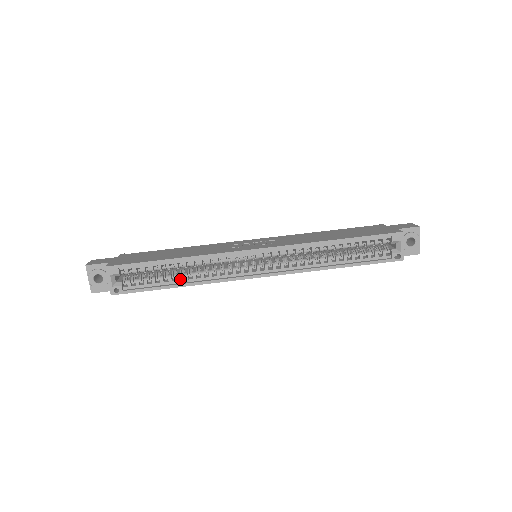
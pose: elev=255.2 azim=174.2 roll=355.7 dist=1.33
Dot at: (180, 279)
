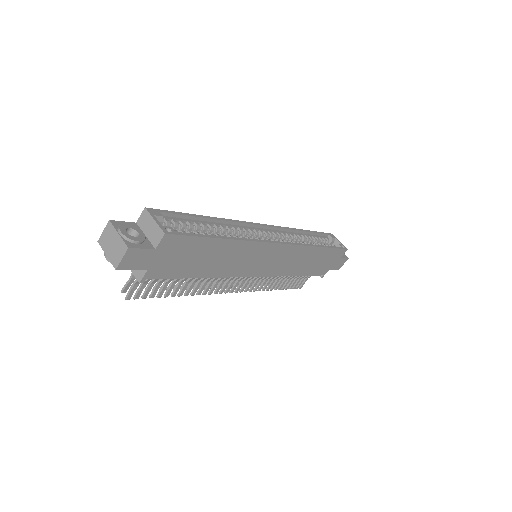
Dot at: occluded
